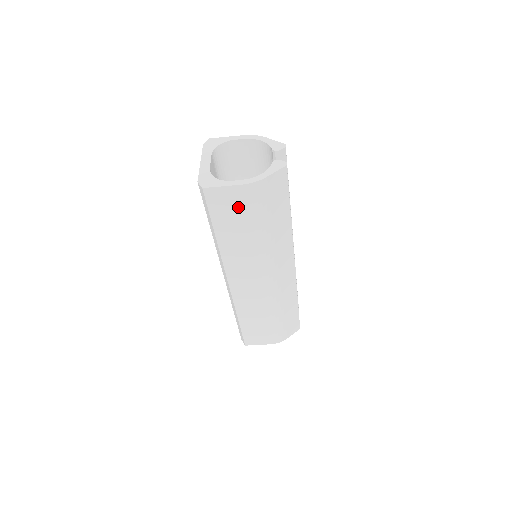
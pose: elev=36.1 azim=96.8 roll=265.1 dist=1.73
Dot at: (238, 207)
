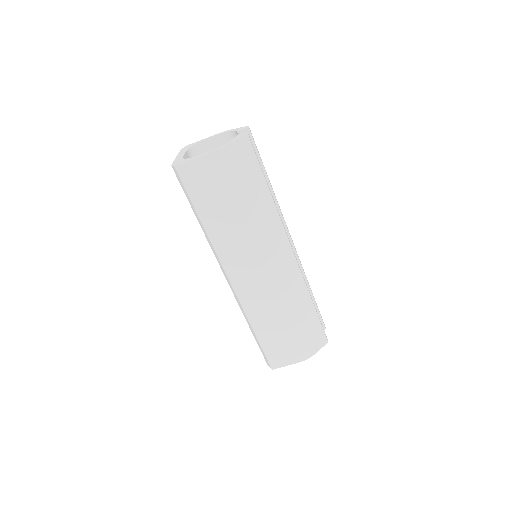
Dot at: (212, 181)
